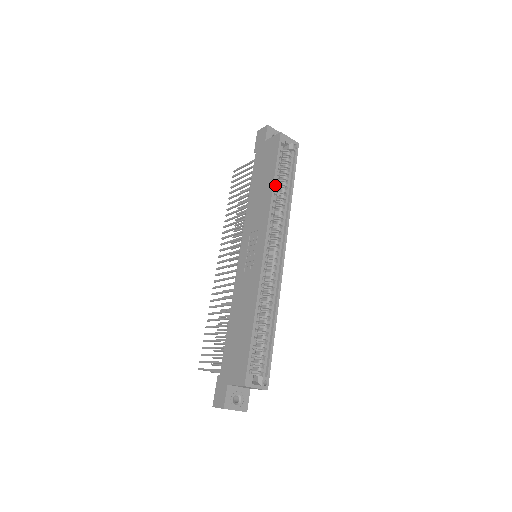
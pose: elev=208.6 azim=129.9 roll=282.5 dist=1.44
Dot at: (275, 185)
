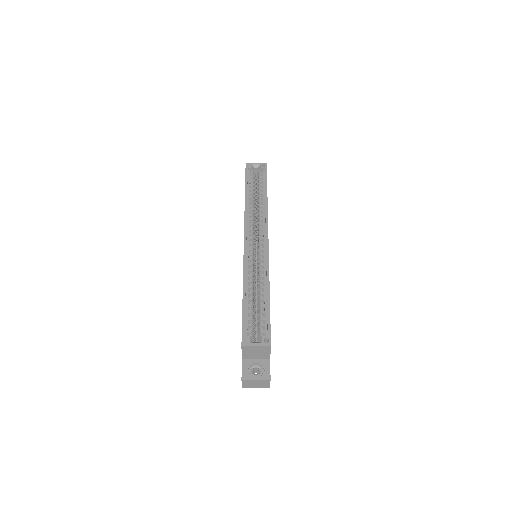
Dot at: (249, 197)
